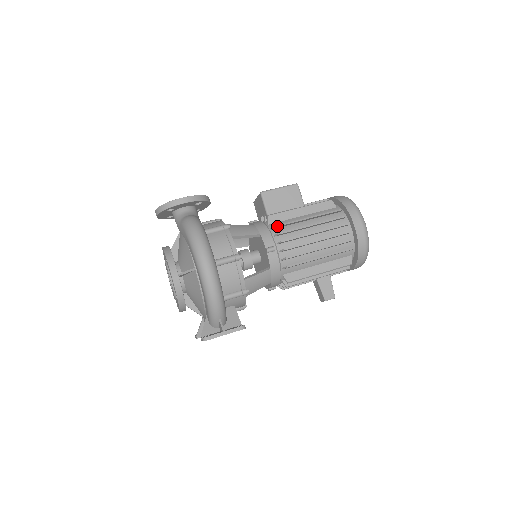
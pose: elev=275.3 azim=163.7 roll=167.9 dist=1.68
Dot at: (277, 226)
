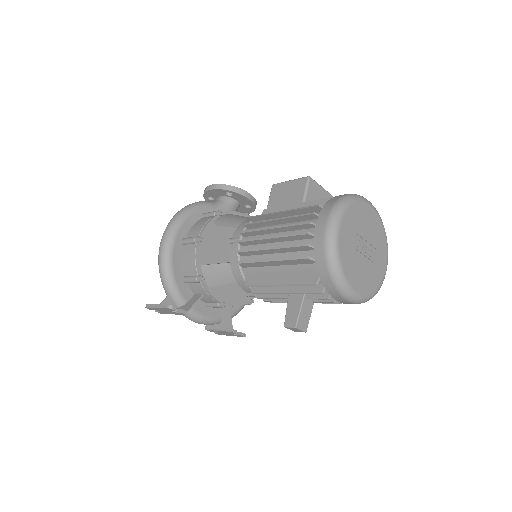
Dot at: (250, 217)
